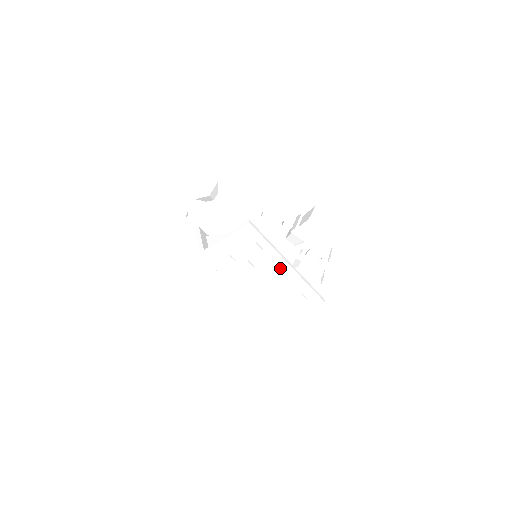
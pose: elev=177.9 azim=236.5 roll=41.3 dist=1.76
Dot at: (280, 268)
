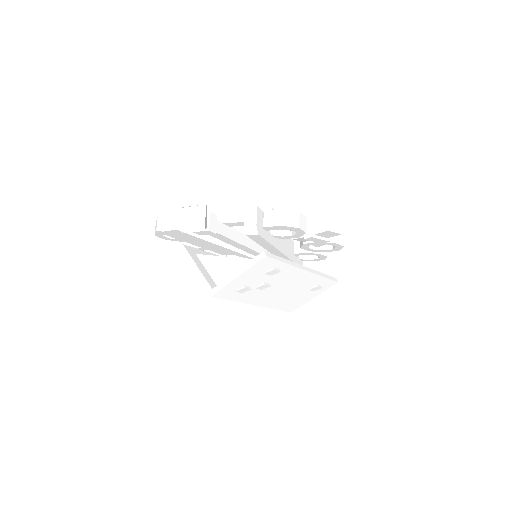
Dot at: (297, 276)
